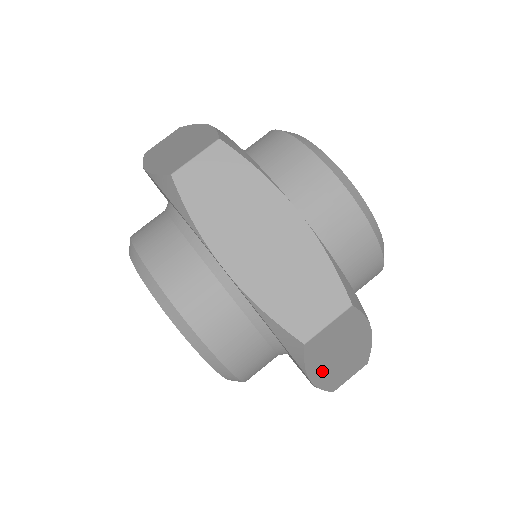
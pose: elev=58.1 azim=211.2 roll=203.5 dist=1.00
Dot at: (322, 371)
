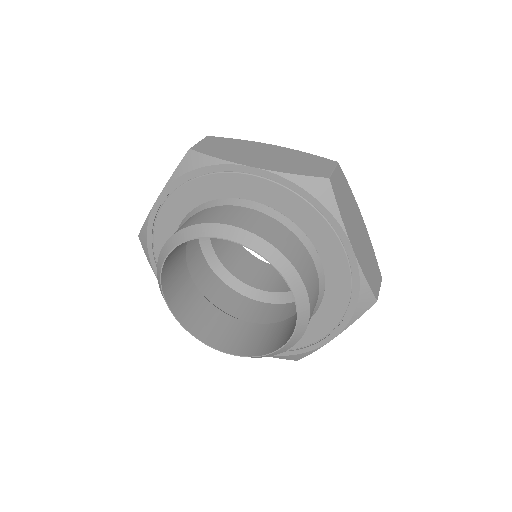
Dot at: occluded
